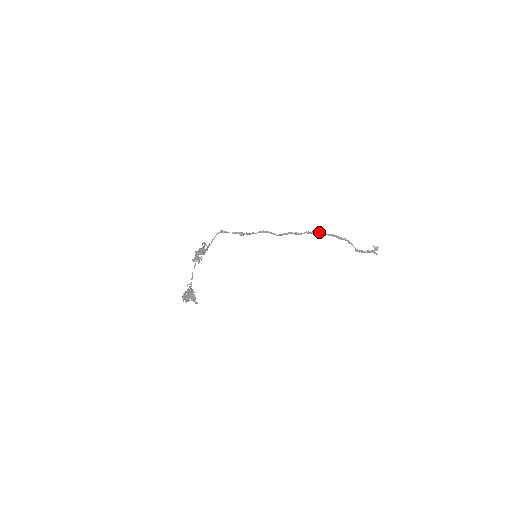
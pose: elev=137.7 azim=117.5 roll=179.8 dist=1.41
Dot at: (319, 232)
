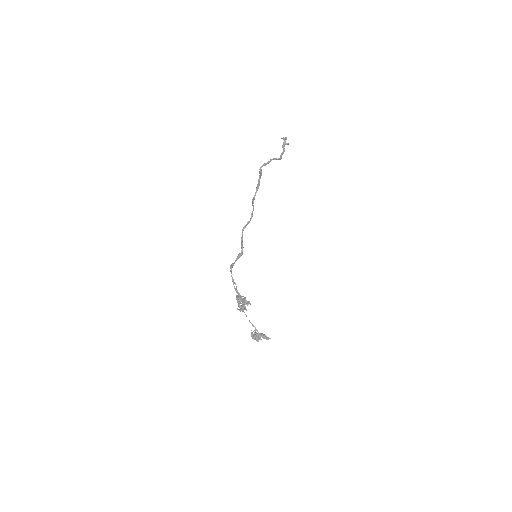
Dot at: (260, 178)
